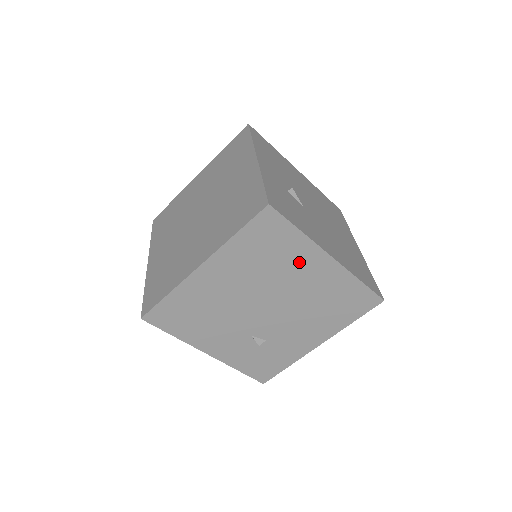
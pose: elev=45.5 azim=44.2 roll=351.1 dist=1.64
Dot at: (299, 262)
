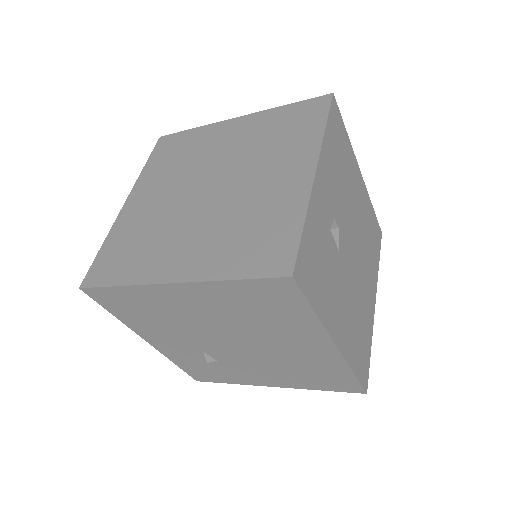
Dot at: (295, 332)
